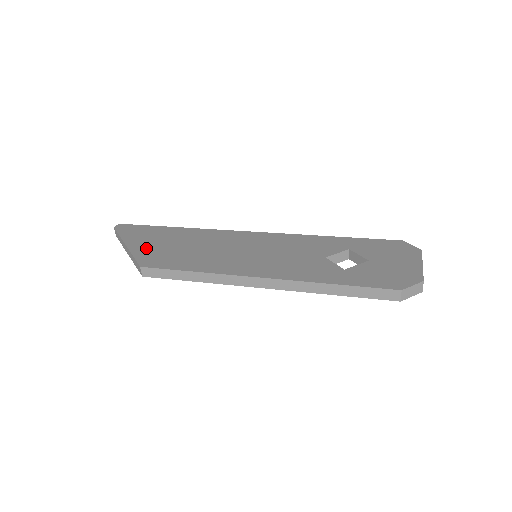
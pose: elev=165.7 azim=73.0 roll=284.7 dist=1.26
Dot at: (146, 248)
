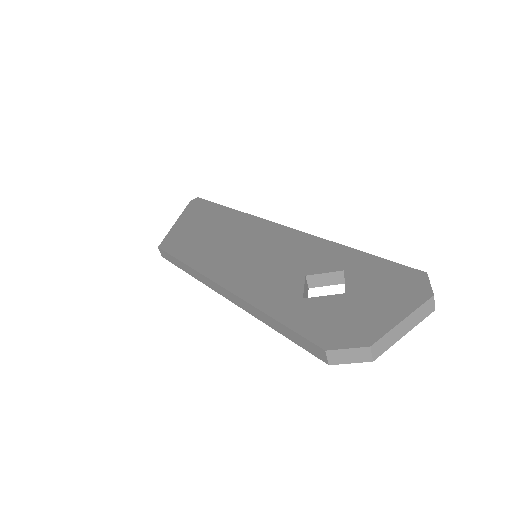
Dot at: (183, 228)
